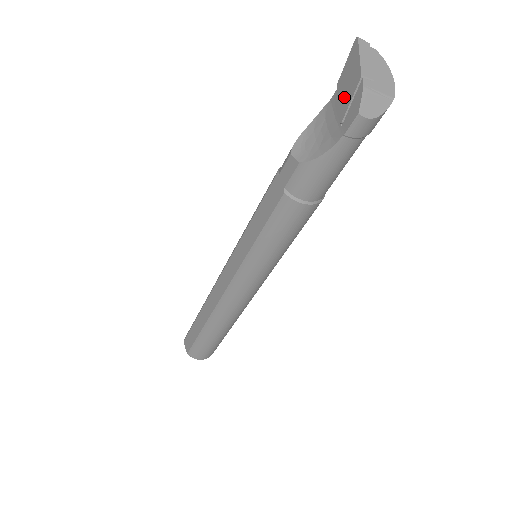
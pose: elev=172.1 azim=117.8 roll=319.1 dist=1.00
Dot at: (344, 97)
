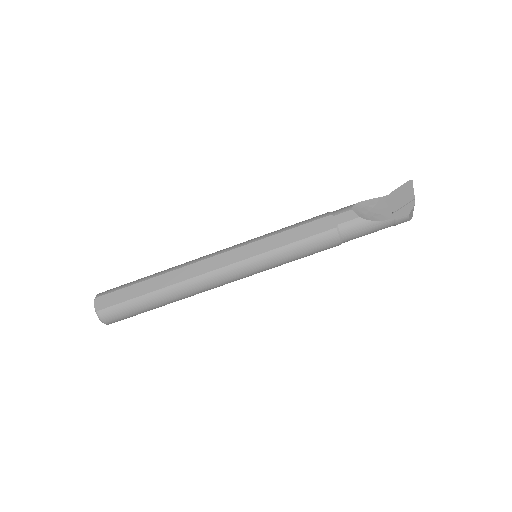
Dot at: (398, 201)
